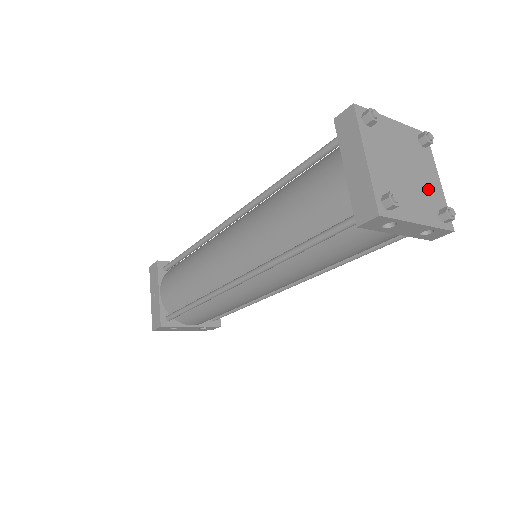
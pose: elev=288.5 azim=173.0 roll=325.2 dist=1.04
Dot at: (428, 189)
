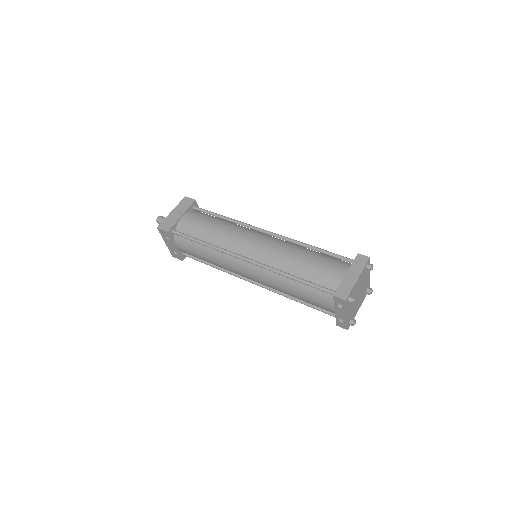
Dot at: (356, 308)
